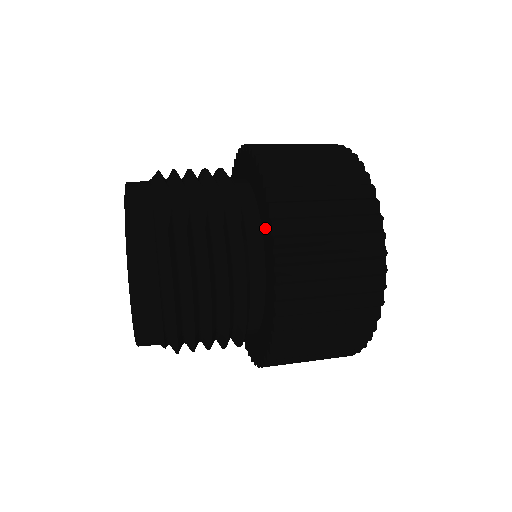
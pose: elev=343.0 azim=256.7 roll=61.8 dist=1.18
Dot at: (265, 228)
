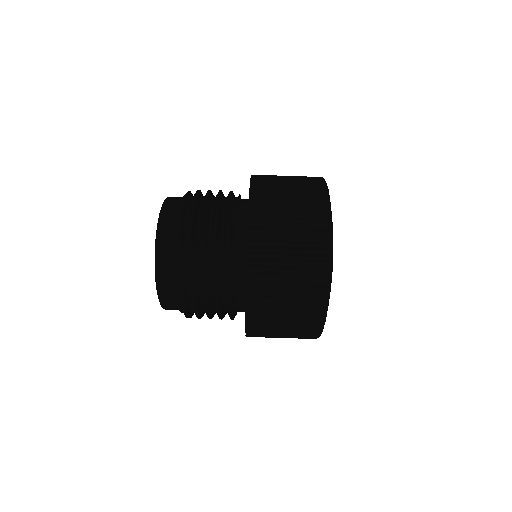
Dot at: occluded
